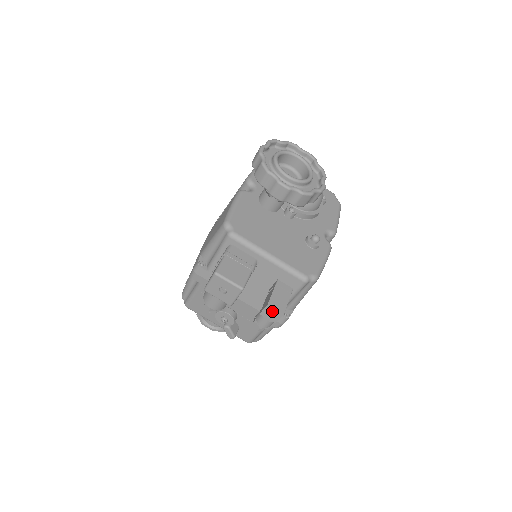
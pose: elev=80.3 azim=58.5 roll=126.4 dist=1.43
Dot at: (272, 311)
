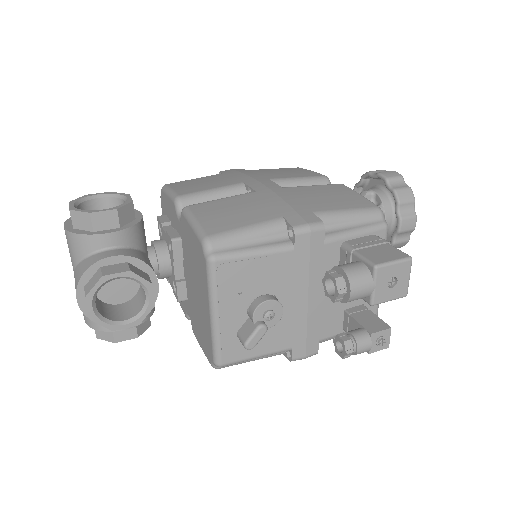
Dot at: (385, 338)
